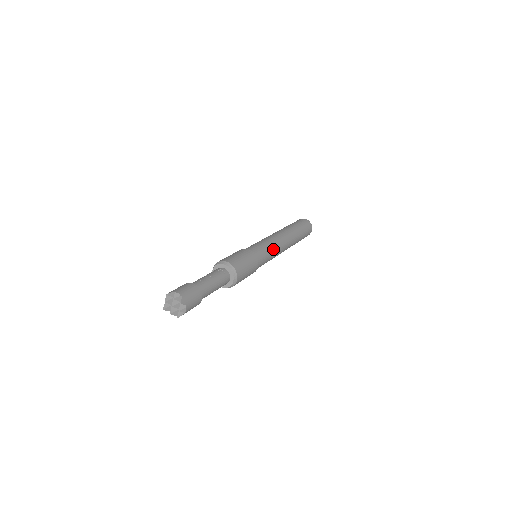
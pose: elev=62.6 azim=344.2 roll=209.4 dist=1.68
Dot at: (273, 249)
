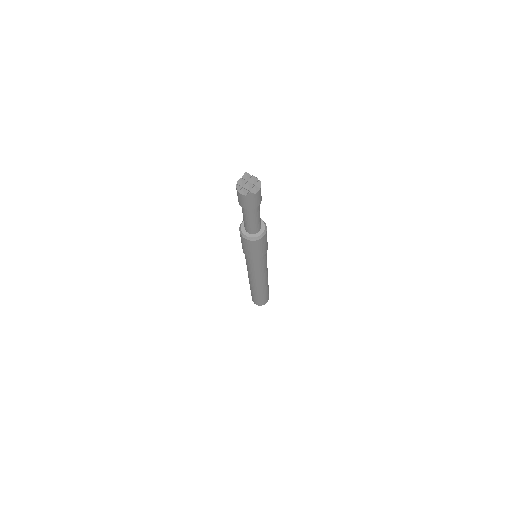
Dot at: occluded
